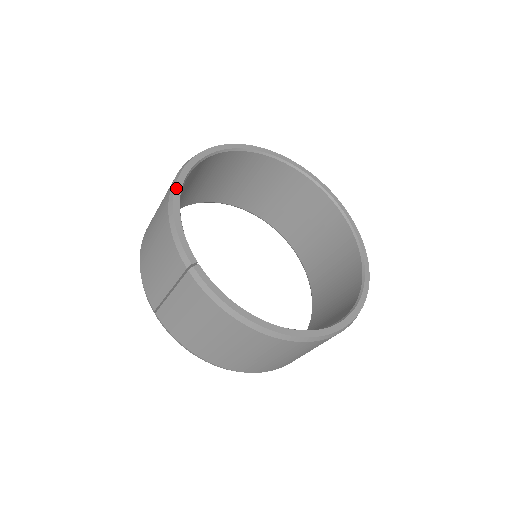
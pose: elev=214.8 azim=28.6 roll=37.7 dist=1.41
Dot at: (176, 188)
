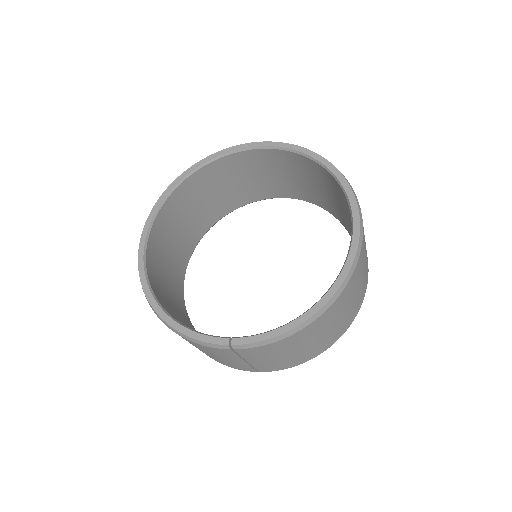
Dot at: (158, 314)
